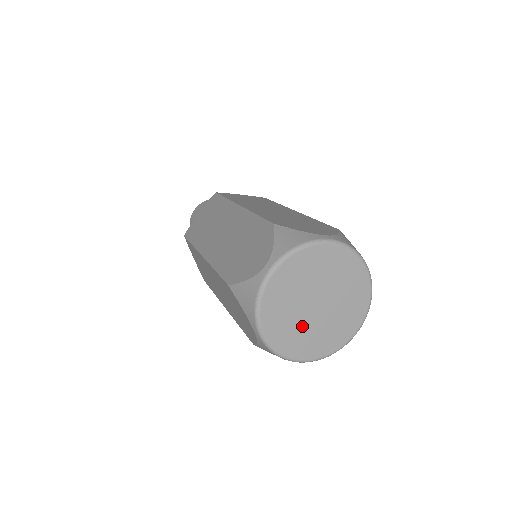
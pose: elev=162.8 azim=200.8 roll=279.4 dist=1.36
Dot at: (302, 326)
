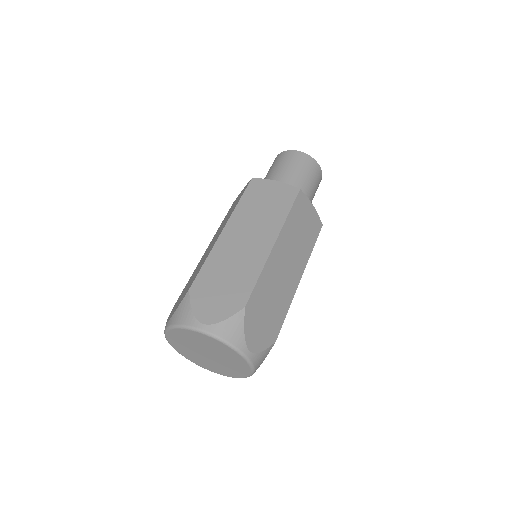
Dot at: (190, 348)
